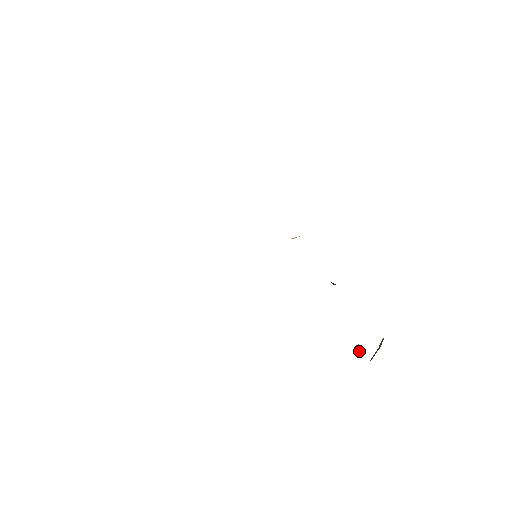
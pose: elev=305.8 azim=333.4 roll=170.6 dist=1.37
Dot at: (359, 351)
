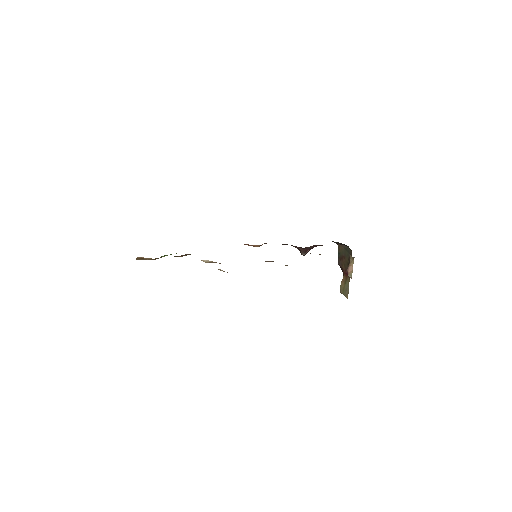
Dot at: (352, 268)
